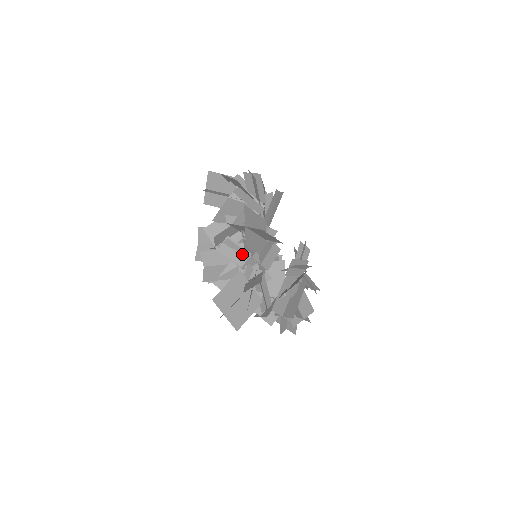
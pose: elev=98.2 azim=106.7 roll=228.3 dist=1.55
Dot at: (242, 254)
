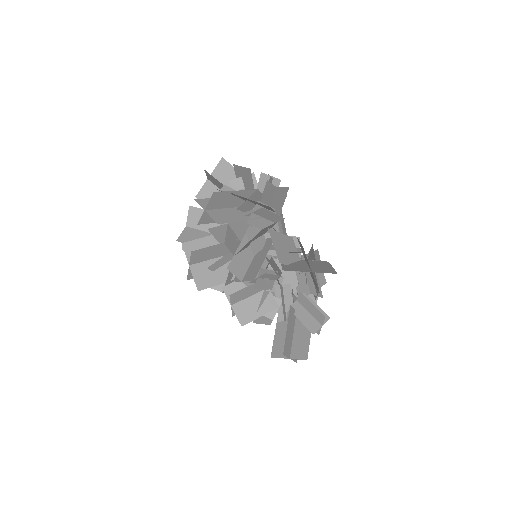
Dot at: (273, 278)
